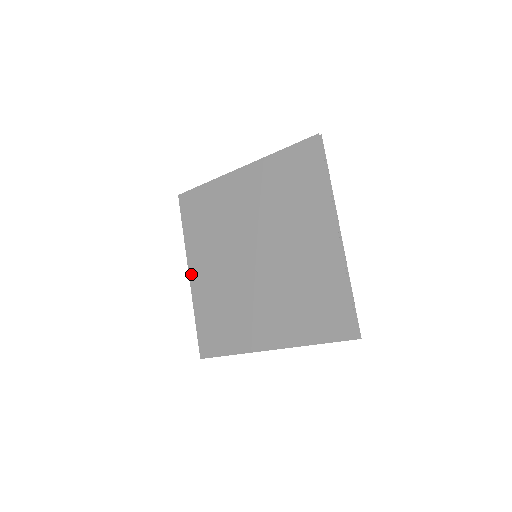
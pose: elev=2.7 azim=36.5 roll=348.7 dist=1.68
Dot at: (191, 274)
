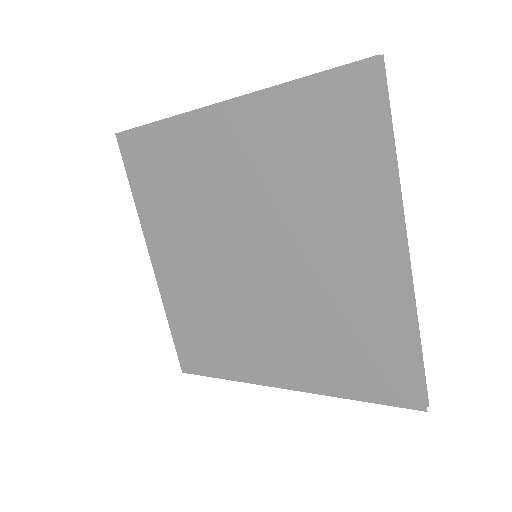
Dot at: (154, 261)
